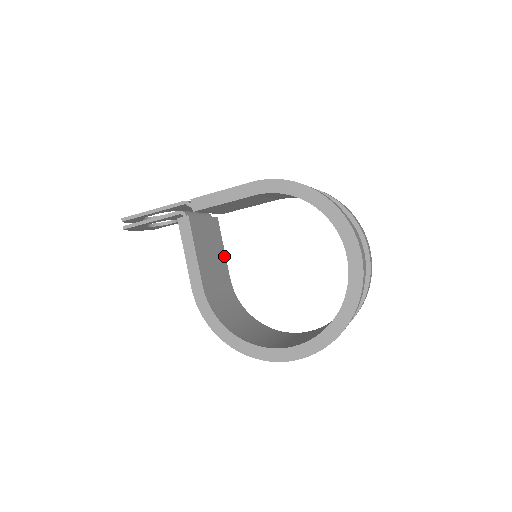
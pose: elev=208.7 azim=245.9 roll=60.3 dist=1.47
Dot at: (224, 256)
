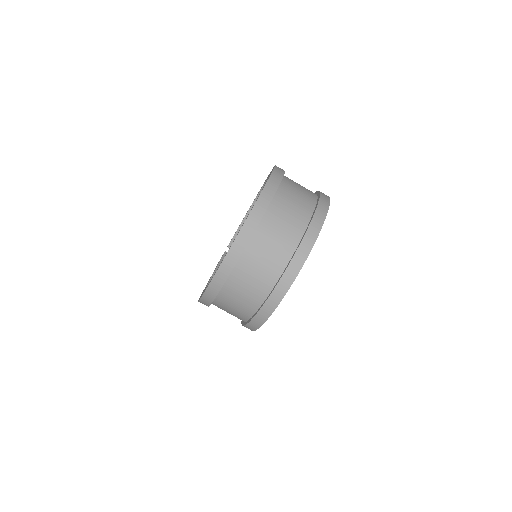
Dot at: occluded
